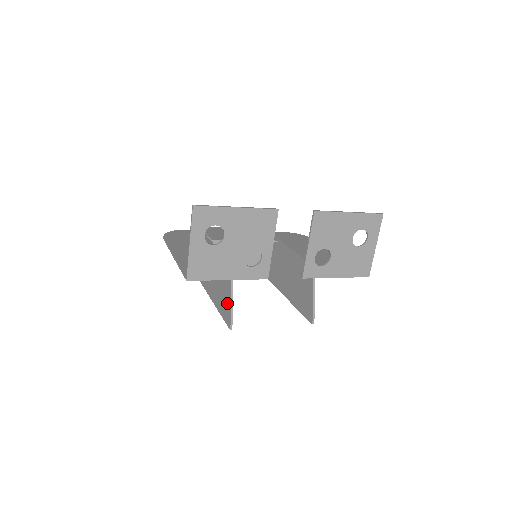
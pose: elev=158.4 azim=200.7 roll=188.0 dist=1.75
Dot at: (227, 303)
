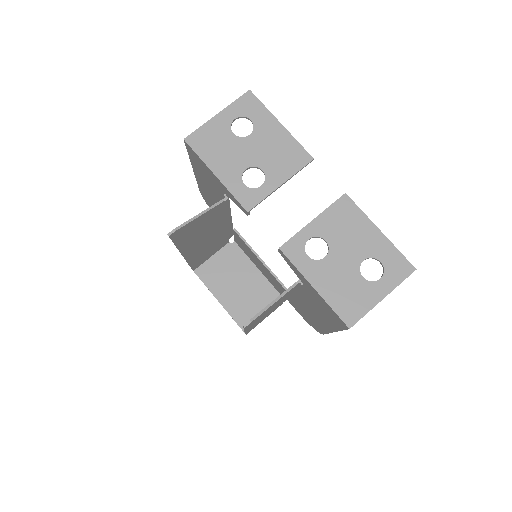
Dot at: occluded
